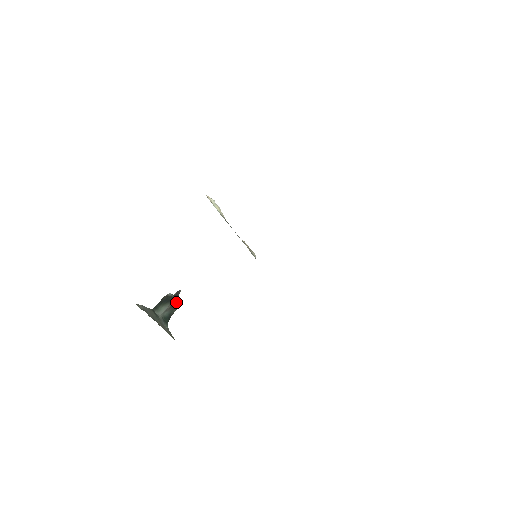
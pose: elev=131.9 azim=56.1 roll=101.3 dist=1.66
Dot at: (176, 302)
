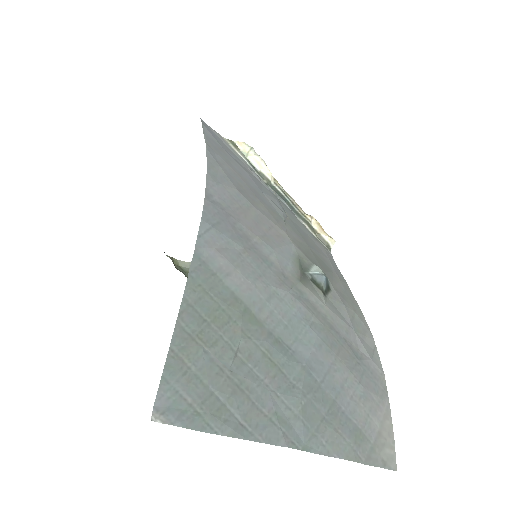
Dot at: occluded
